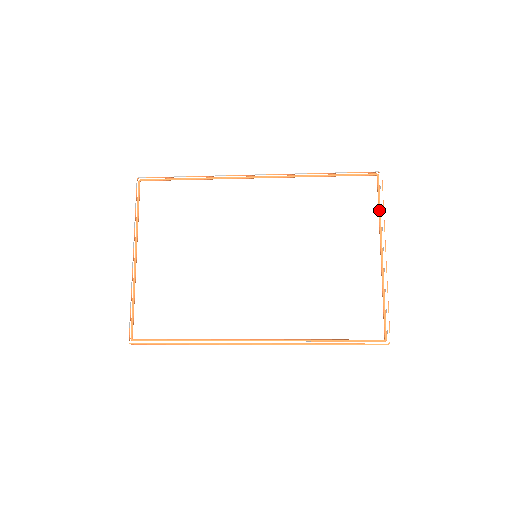
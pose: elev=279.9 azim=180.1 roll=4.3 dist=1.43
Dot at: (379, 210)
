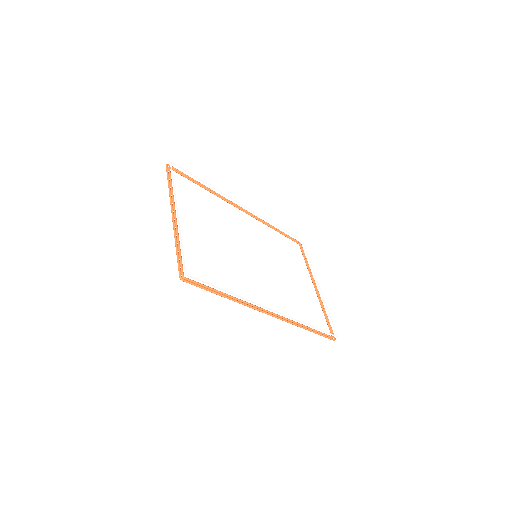
Dot at: (306, 262)
